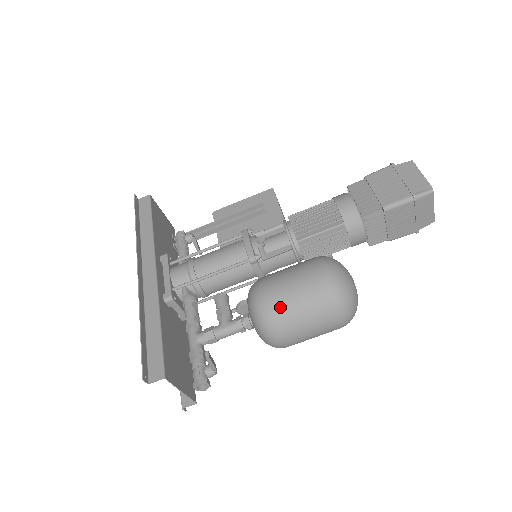
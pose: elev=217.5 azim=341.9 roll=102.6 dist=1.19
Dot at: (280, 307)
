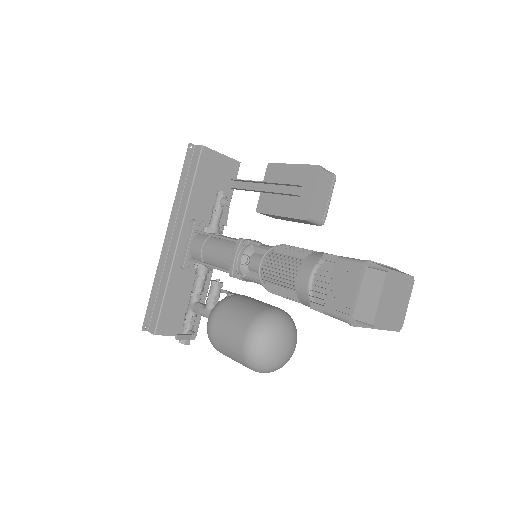
Dot at: (216, 341)
